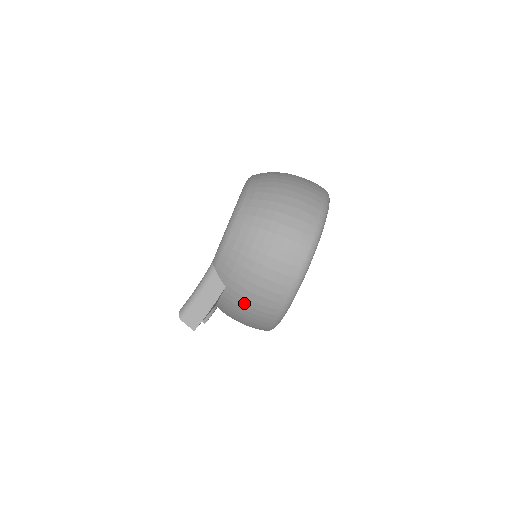
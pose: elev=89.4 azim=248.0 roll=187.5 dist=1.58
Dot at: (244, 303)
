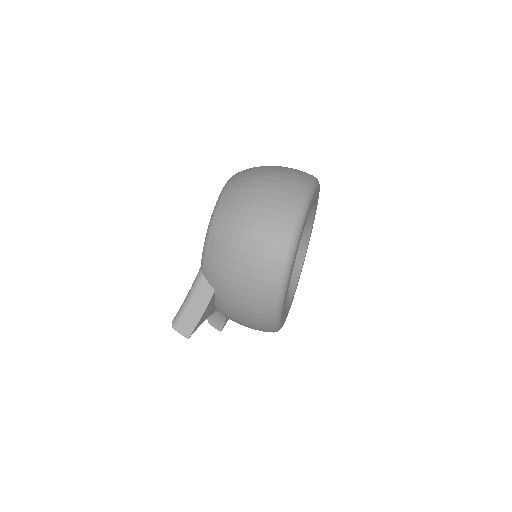
Dot at: (236, 305)
